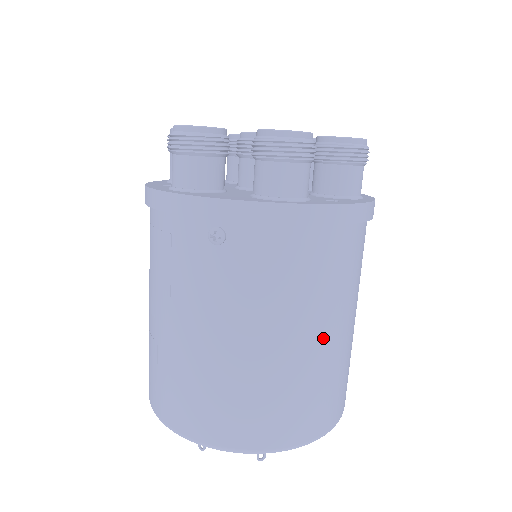
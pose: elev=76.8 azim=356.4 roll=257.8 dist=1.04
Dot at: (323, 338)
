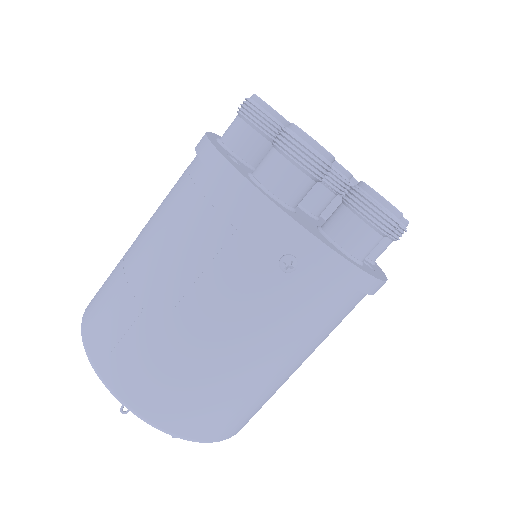
Dot at: (295, 368)
